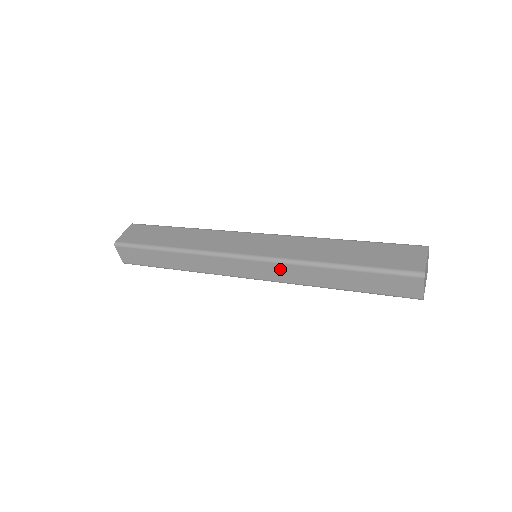
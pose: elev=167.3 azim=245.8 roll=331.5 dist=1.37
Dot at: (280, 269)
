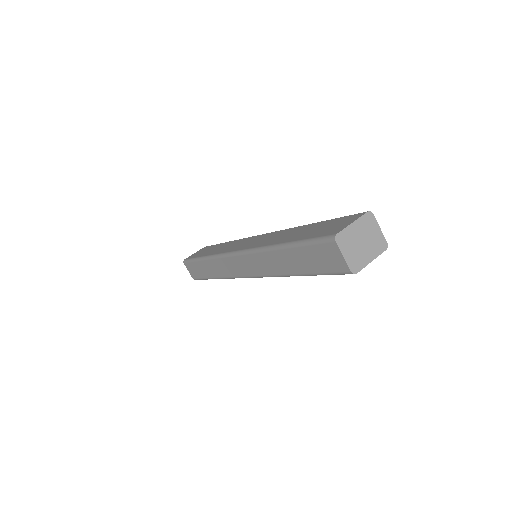
Dot at: (254, 260)
